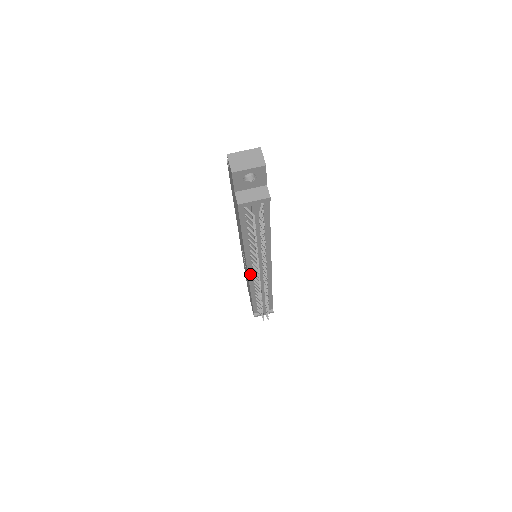
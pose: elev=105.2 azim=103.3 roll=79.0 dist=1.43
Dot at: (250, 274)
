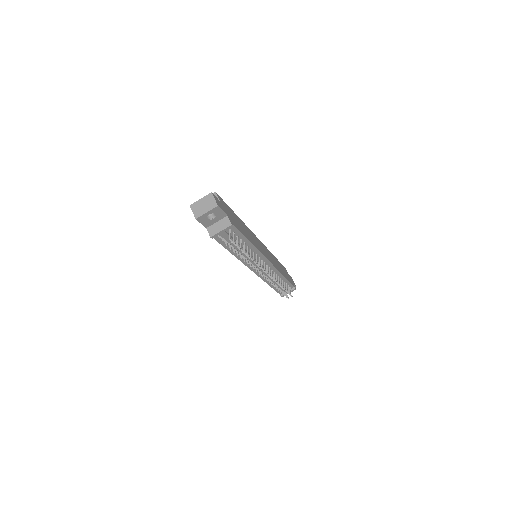
Dot at: (255, 272)
